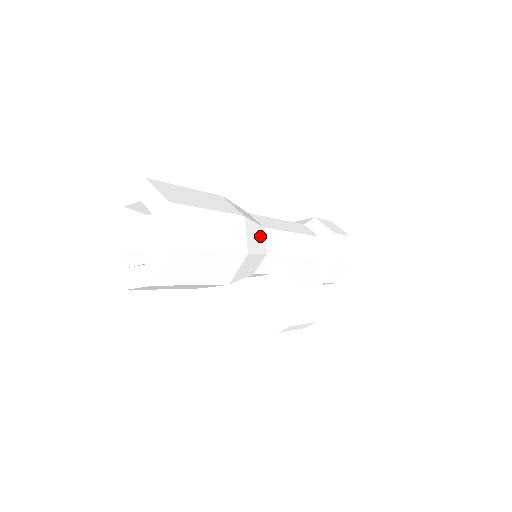
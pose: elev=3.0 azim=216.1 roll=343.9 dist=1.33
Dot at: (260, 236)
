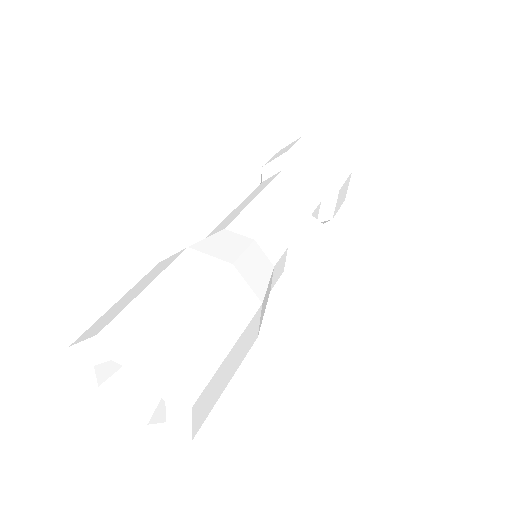
Dot at: (257, 258)
